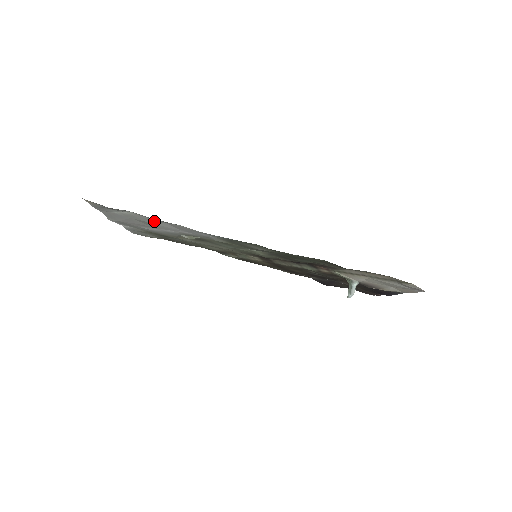
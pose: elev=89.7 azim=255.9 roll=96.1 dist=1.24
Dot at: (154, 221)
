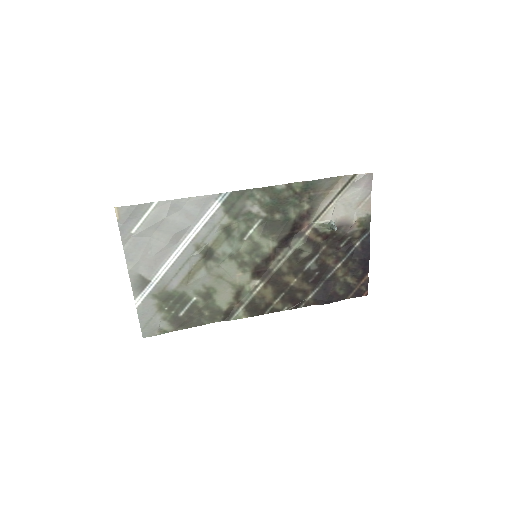
Dot at: (171, 211)
